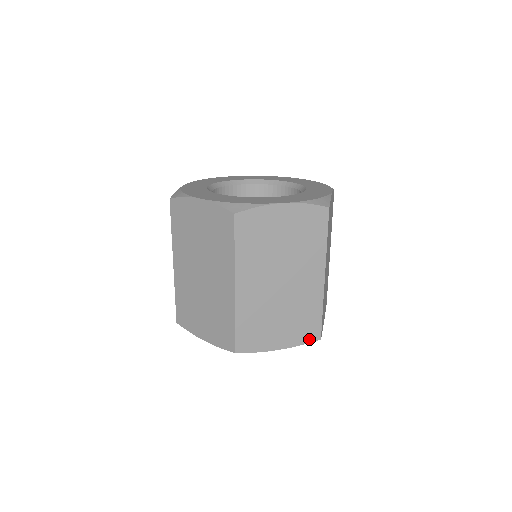
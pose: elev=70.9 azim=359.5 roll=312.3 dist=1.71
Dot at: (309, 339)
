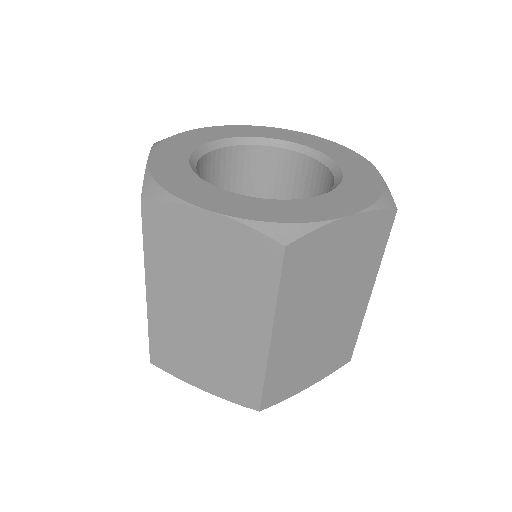
Dot at: (243, 401)
